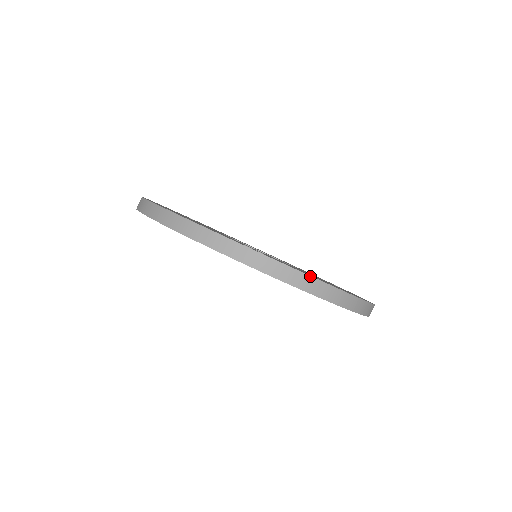
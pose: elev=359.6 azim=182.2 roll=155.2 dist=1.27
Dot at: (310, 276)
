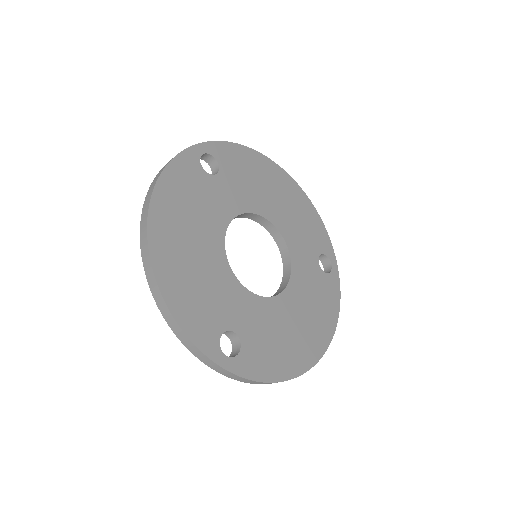
Dot at: (264, 382)
